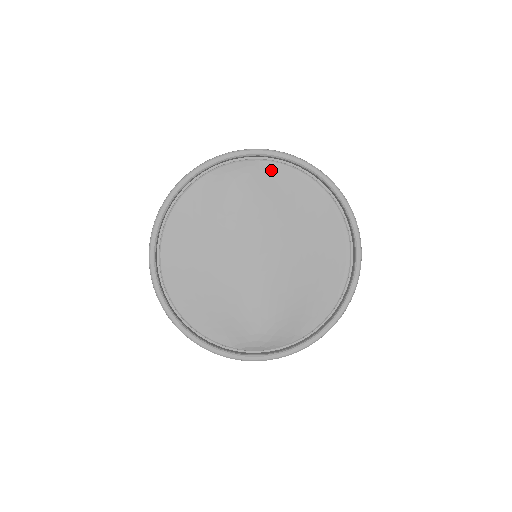
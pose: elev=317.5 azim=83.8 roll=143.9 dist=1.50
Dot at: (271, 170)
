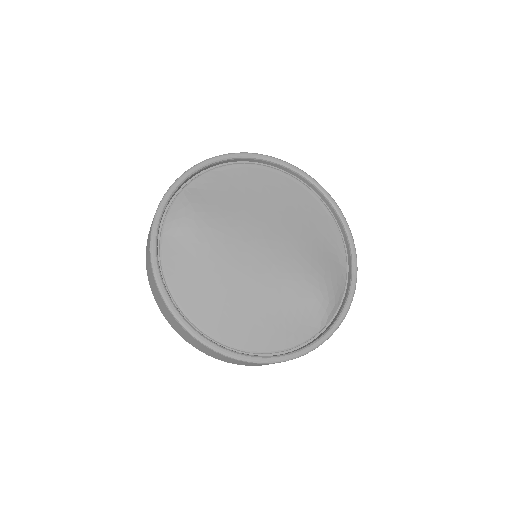
Dot at: (199, 187)
